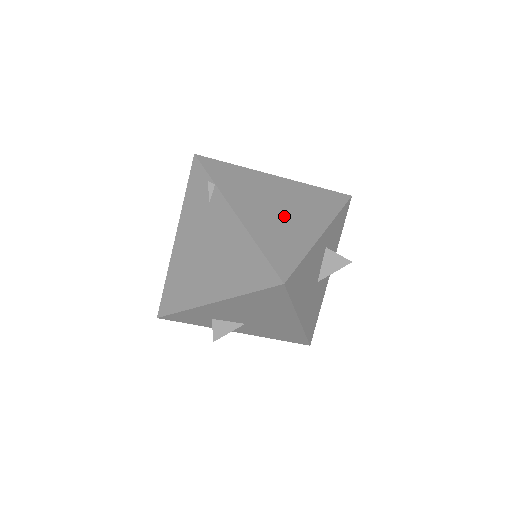
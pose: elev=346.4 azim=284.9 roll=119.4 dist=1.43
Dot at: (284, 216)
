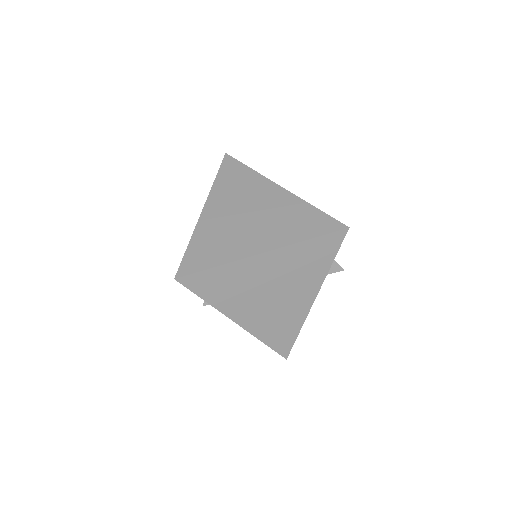
Dot at: (279, 302)
